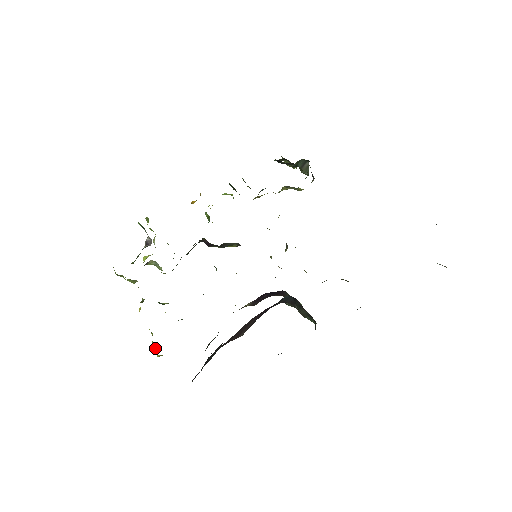
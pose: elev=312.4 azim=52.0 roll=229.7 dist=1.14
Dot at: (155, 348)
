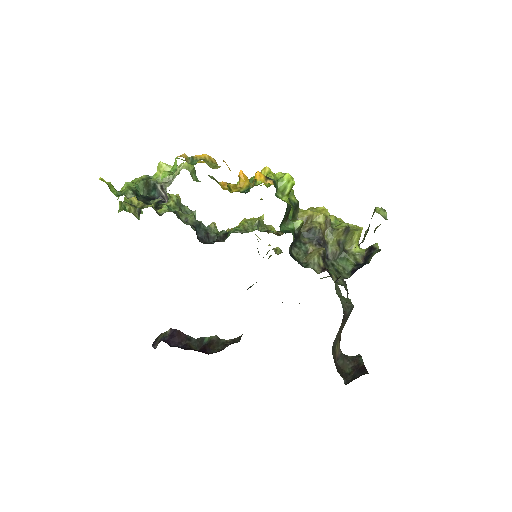
Dot at: (142, 211)
